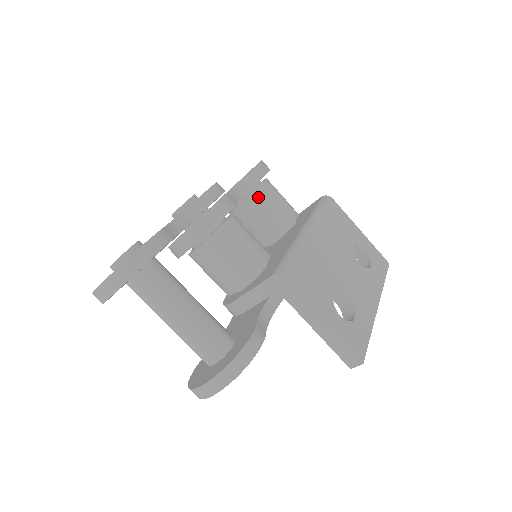
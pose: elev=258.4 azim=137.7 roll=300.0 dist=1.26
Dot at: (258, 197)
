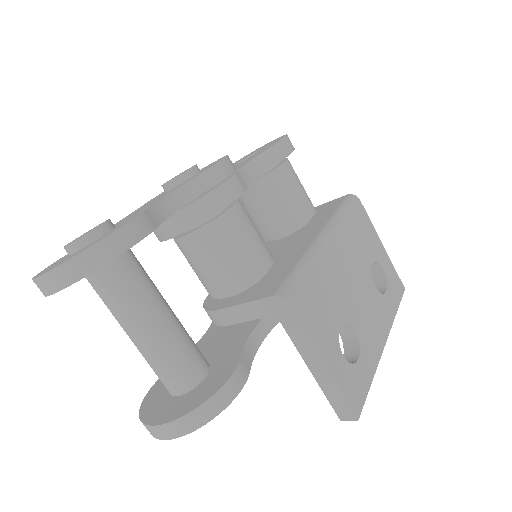
Dot at: (273, 181)
